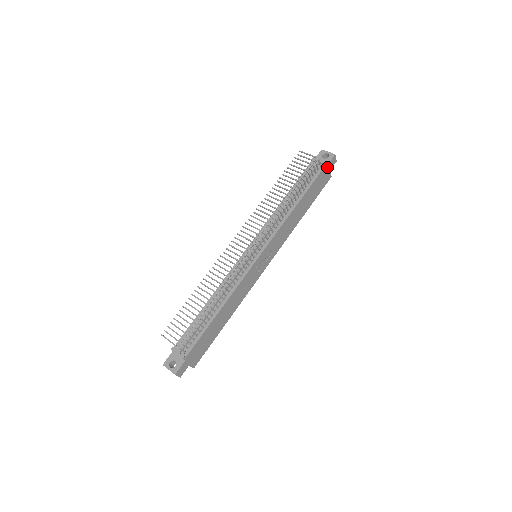
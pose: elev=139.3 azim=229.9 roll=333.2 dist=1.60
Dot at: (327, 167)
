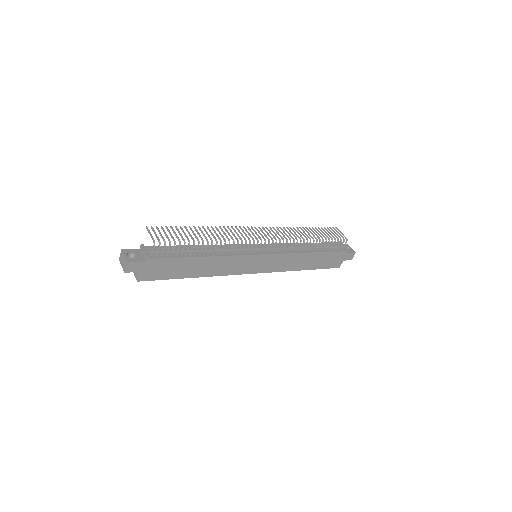
Dot at: (345, 255)
